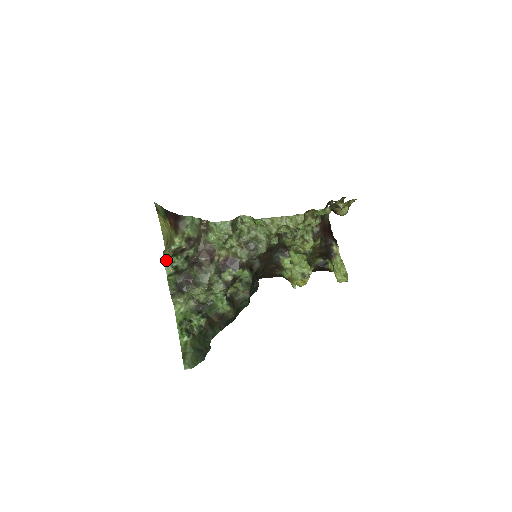
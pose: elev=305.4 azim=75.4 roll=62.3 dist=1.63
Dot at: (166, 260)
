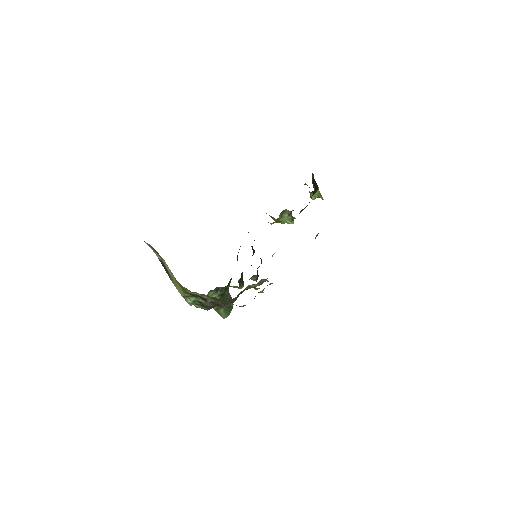
Dot at: (190, 303)
